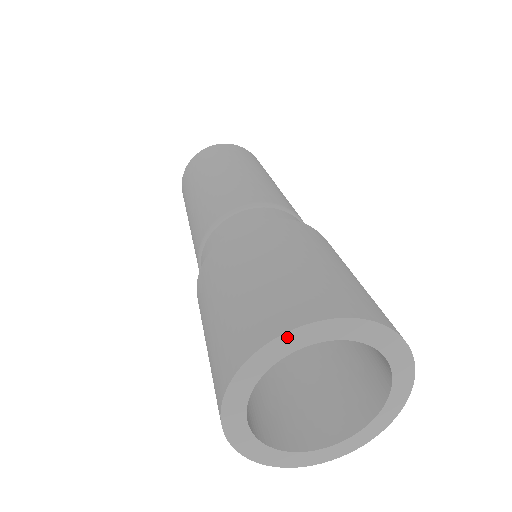
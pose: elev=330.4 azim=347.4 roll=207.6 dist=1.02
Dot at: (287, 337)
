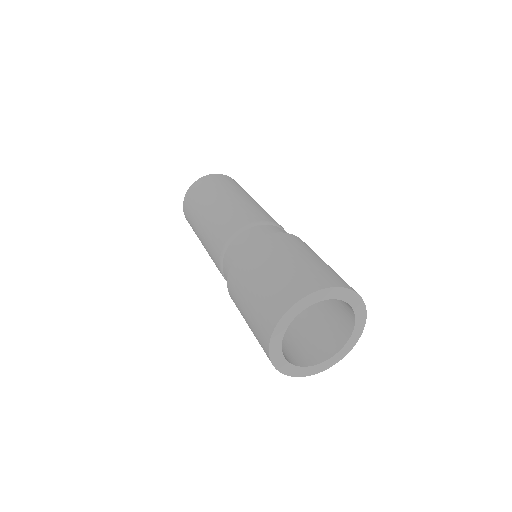
Dot at: (323, 291)
